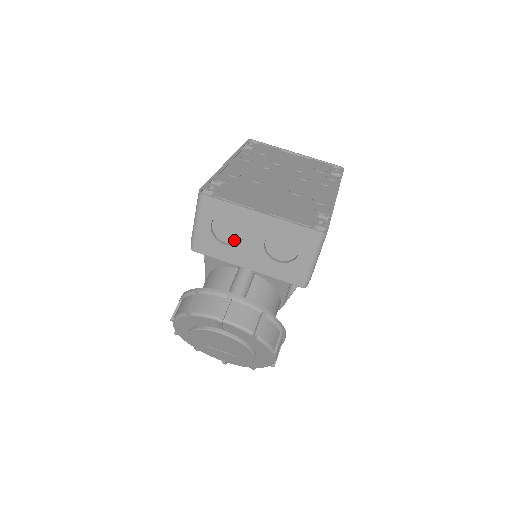
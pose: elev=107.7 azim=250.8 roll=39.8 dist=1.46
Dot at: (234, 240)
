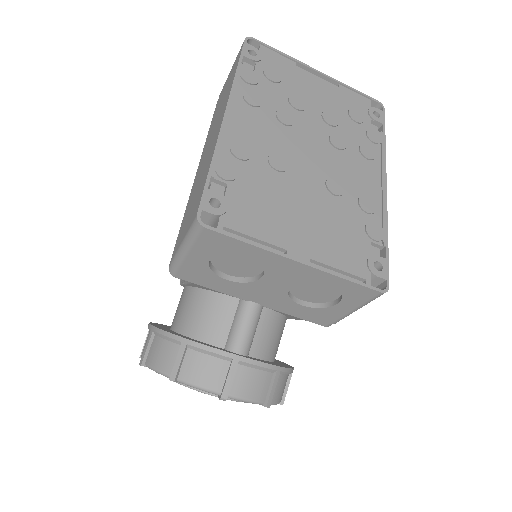
Dot at: (242, 274)
